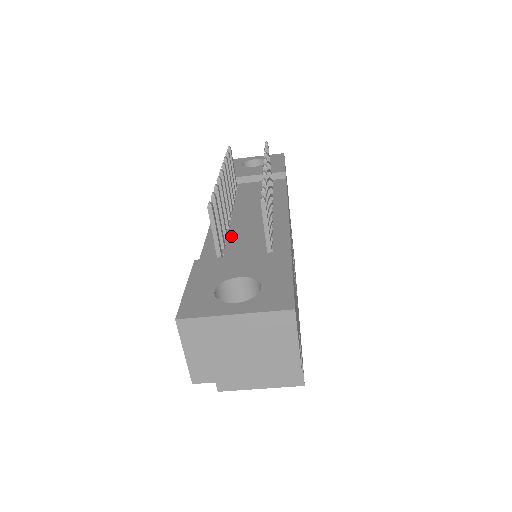
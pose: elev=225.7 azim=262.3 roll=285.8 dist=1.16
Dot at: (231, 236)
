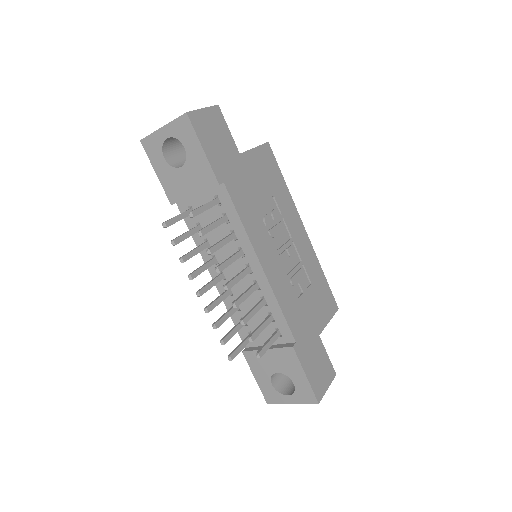
Dot at: (242, 308)
